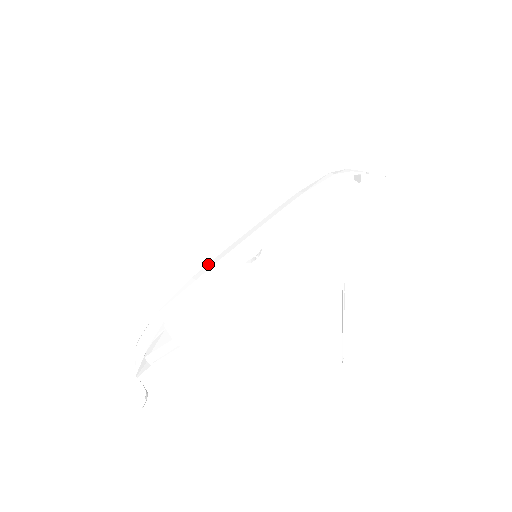
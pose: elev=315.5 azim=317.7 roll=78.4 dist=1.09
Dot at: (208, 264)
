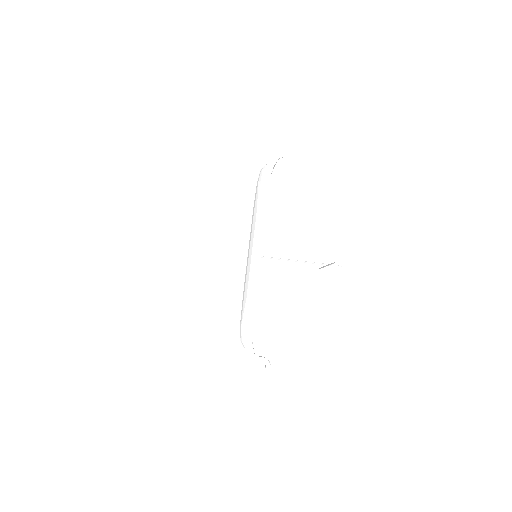
Dot at: (248, 285)
